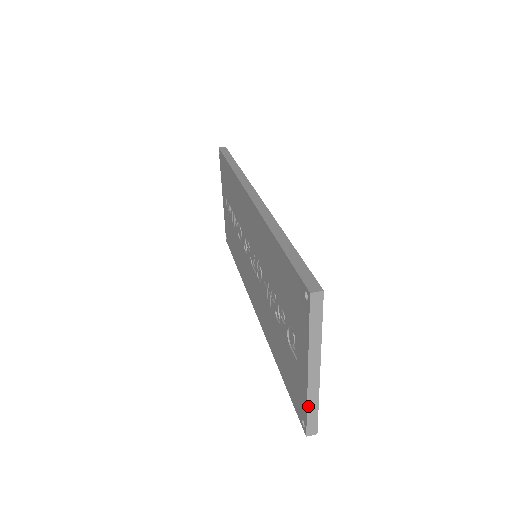
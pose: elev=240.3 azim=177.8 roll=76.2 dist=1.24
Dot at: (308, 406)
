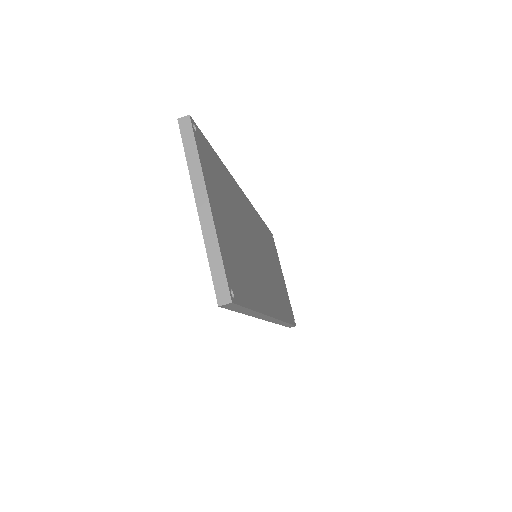
Dot at: (208, 256)
